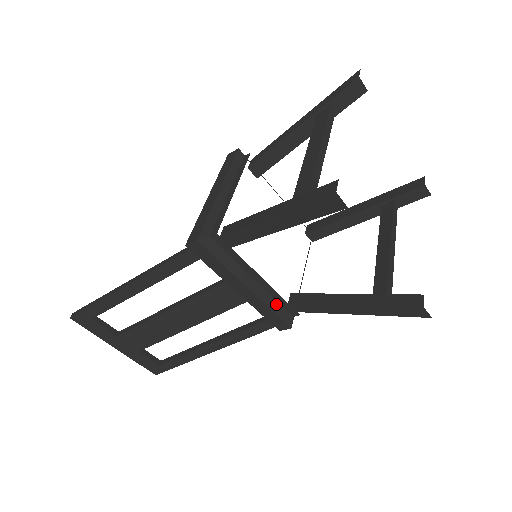
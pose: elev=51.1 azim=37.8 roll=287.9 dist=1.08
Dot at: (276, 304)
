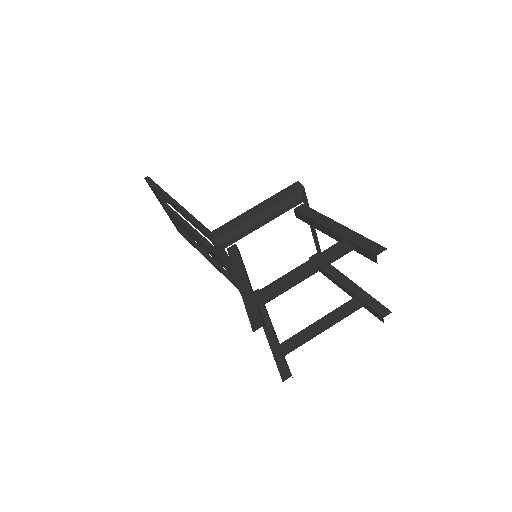
Dot at: occluded
